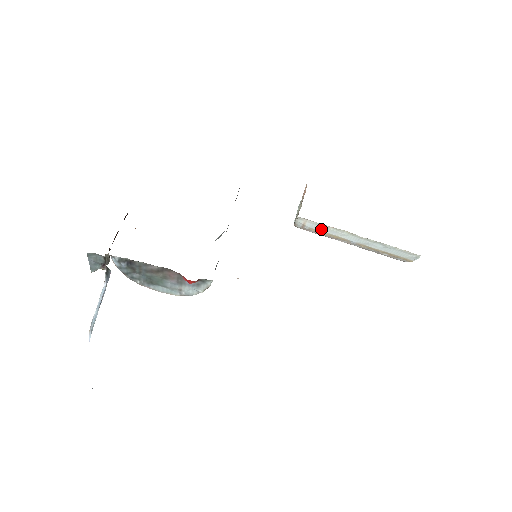
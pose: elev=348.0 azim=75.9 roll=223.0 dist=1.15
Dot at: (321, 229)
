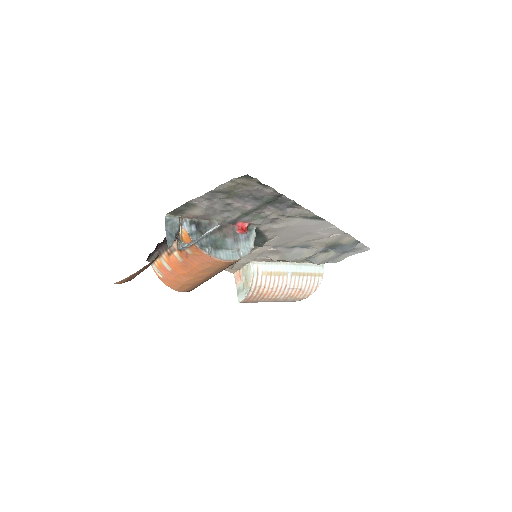
Dot at: (268, 269)
